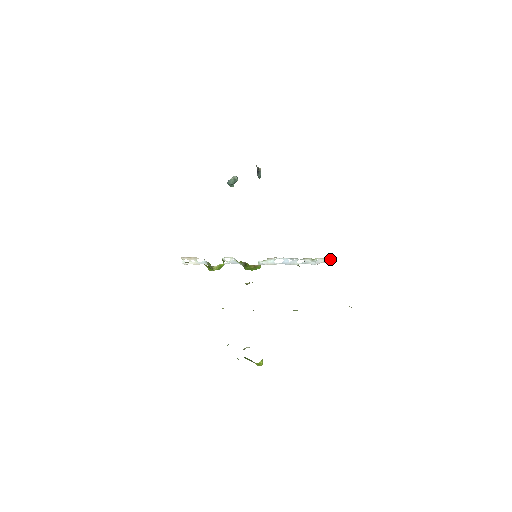
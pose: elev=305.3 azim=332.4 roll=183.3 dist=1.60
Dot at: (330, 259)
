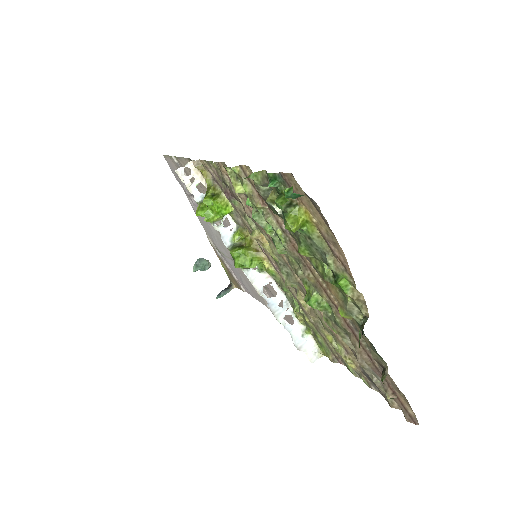
Dot at: (320, 355)
